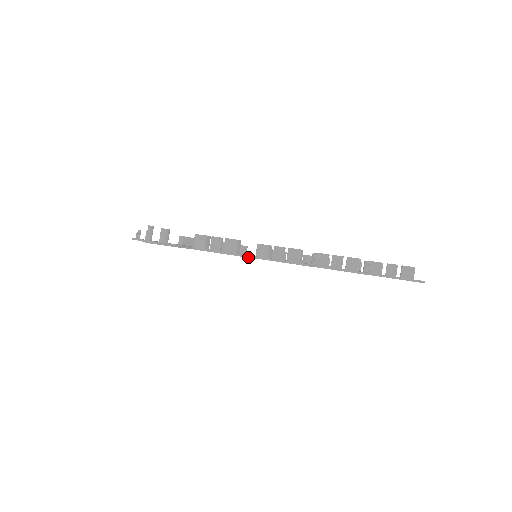
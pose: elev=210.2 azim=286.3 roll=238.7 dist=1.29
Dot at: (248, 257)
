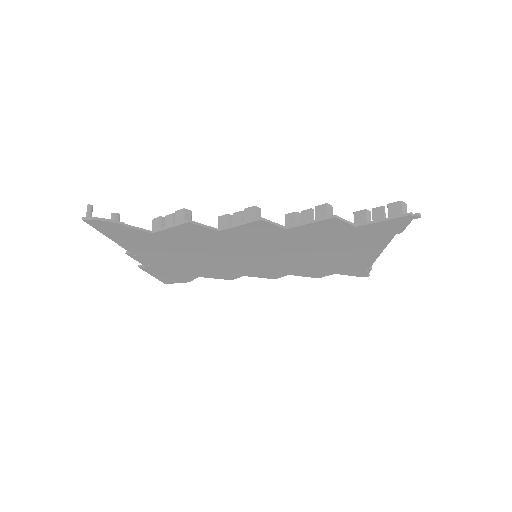
Dot at: (200, 225)
